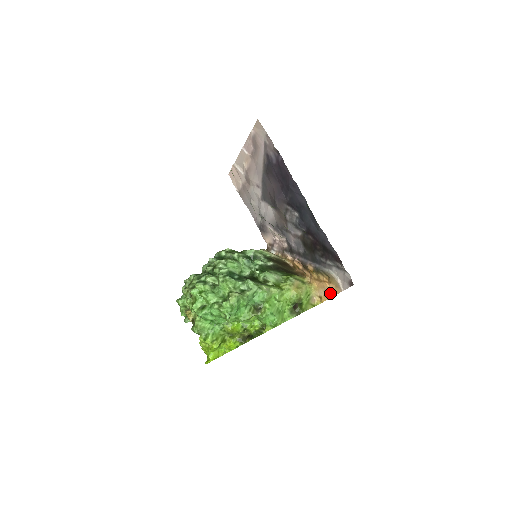
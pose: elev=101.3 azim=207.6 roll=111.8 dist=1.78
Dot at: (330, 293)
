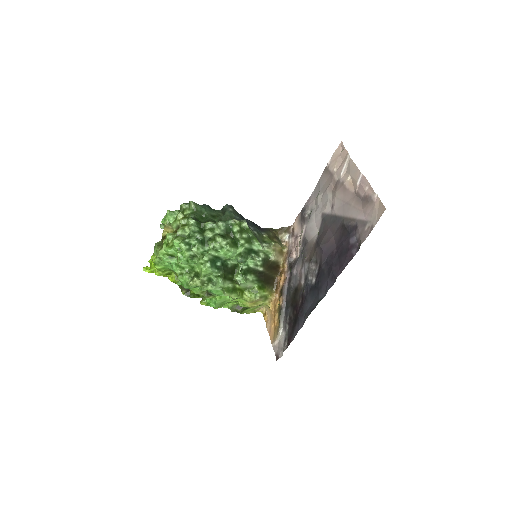
Dot at: (269, 328)
